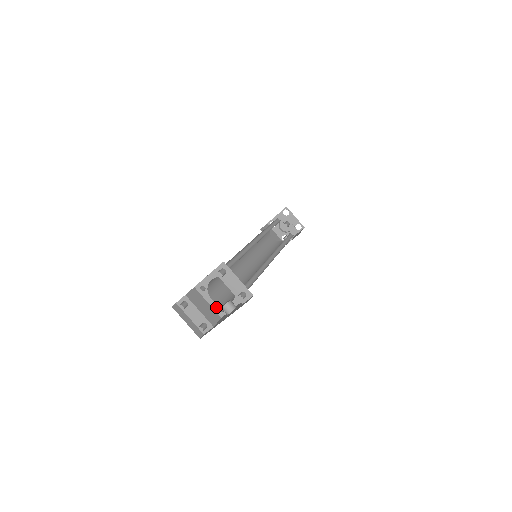
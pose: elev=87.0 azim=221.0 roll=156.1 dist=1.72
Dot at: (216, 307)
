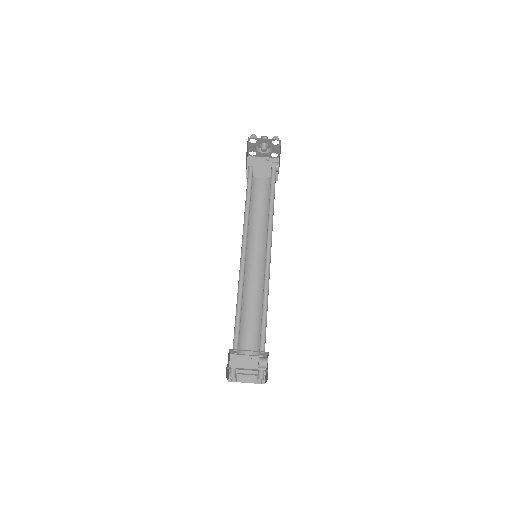
Dot at: (256, 356)
